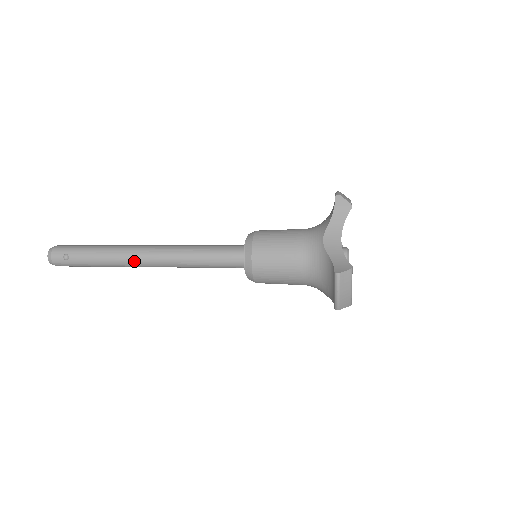
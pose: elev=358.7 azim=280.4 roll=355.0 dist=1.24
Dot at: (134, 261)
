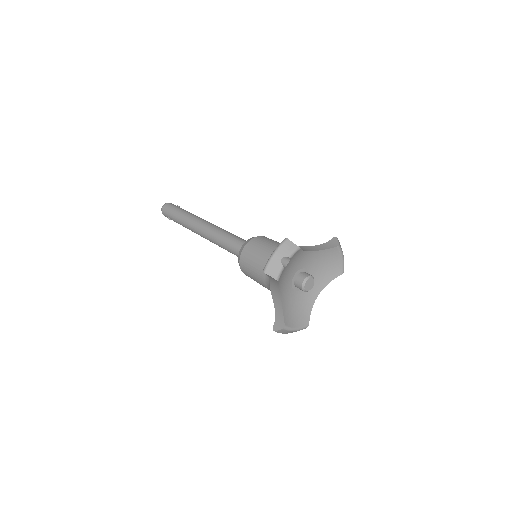
Dot at: occluded
